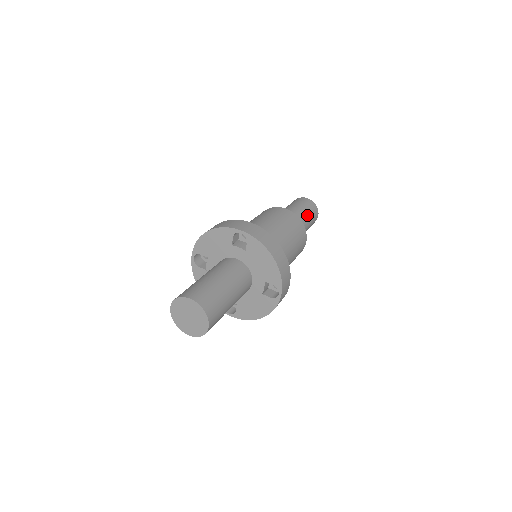
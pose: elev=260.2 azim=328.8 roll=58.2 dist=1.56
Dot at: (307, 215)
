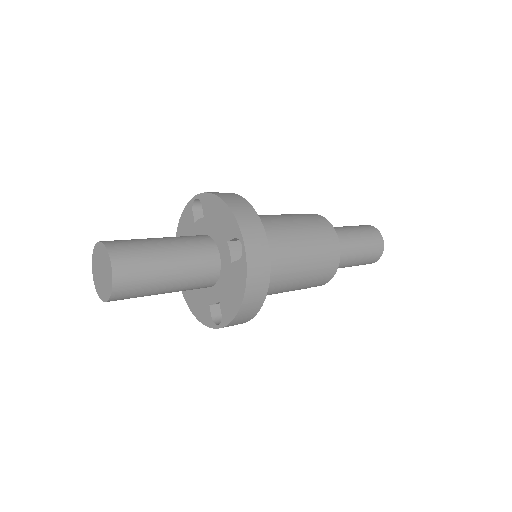
Dot at: (353, 230)
